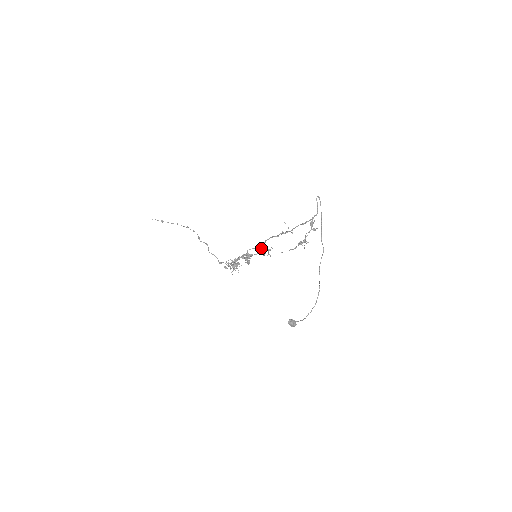
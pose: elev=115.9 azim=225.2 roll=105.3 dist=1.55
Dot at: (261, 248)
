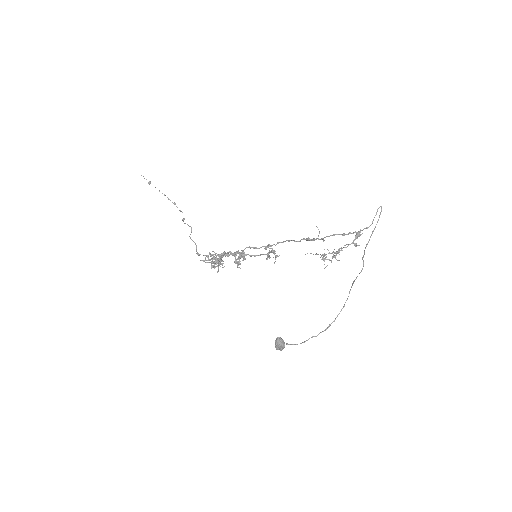
Dot at: (269, 248)
